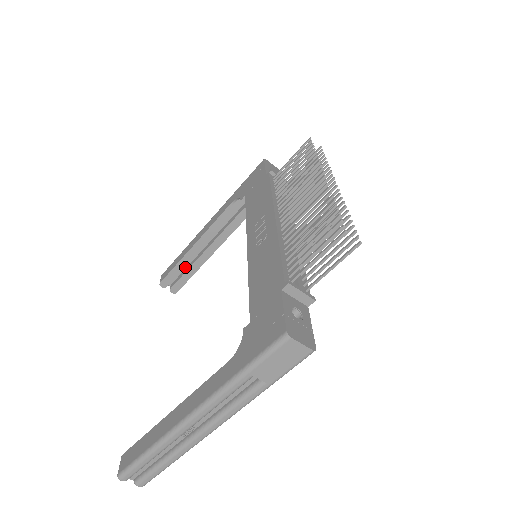
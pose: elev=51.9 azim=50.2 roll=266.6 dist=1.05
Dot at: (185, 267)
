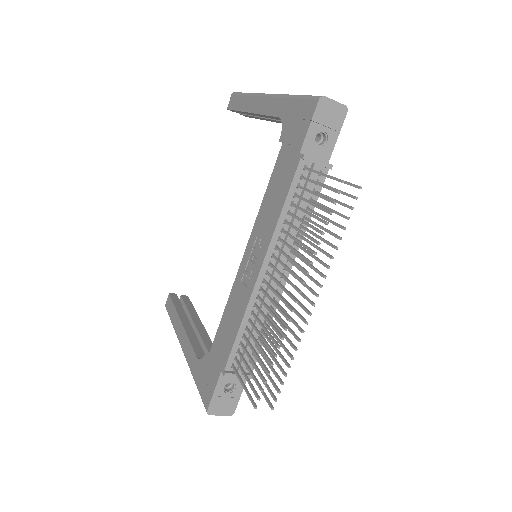
Dot at: occluded
